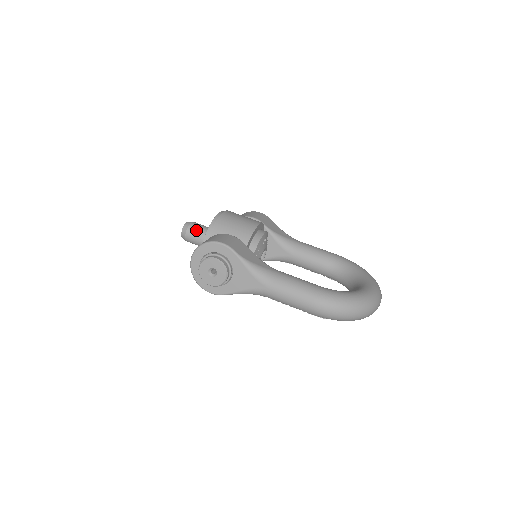
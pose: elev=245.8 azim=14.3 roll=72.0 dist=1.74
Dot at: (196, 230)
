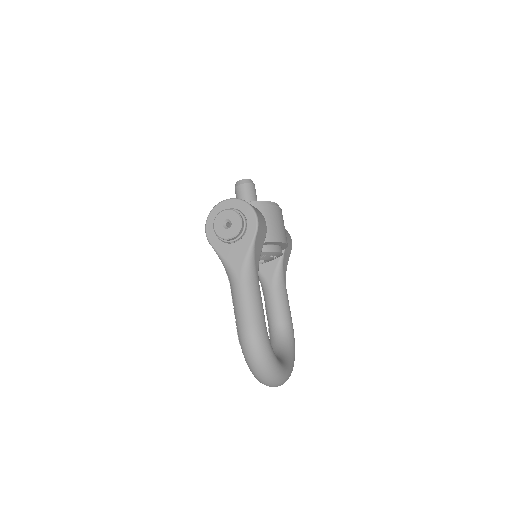
Dot at: (250, 191)
